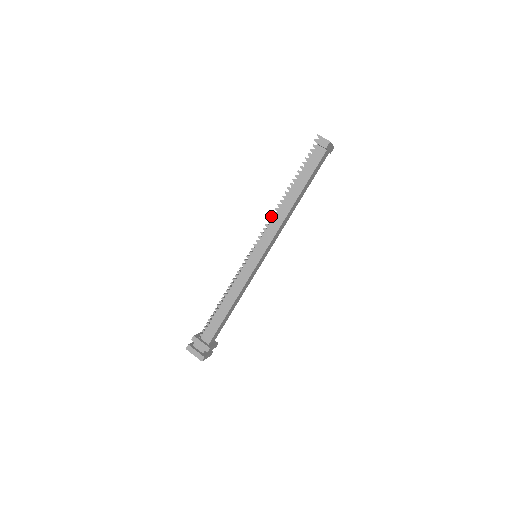
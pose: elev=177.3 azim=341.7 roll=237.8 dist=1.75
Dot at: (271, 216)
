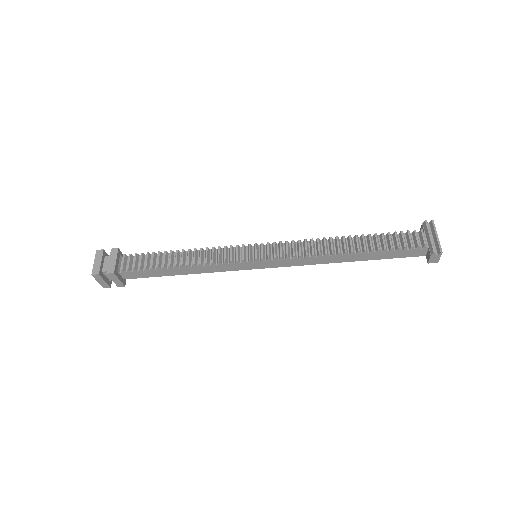
Dot at: (314, 255)
